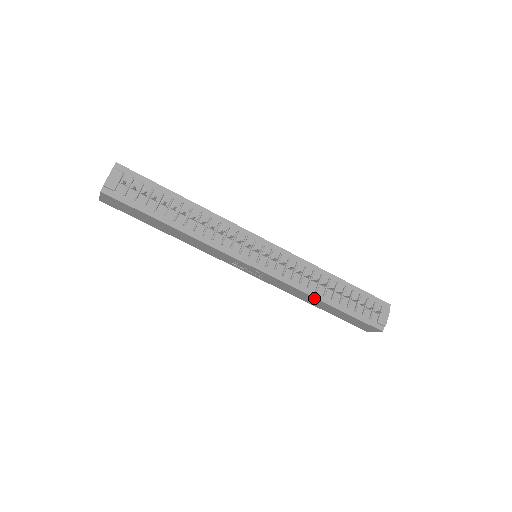
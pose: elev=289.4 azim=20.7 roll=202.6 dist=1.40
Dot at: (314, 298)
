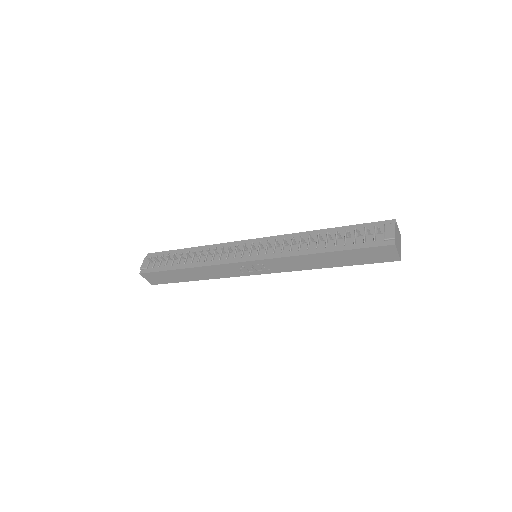
Dot at: (310, 256)
